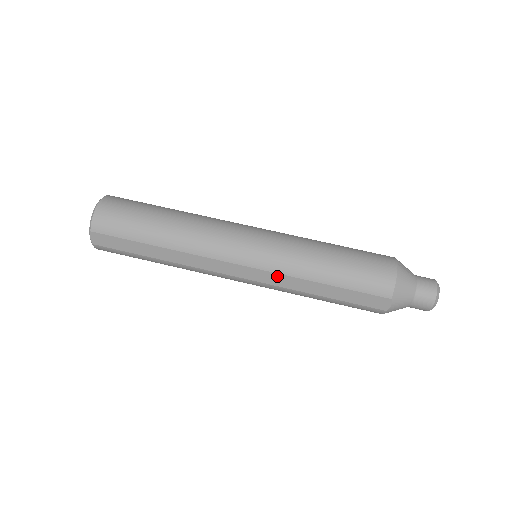
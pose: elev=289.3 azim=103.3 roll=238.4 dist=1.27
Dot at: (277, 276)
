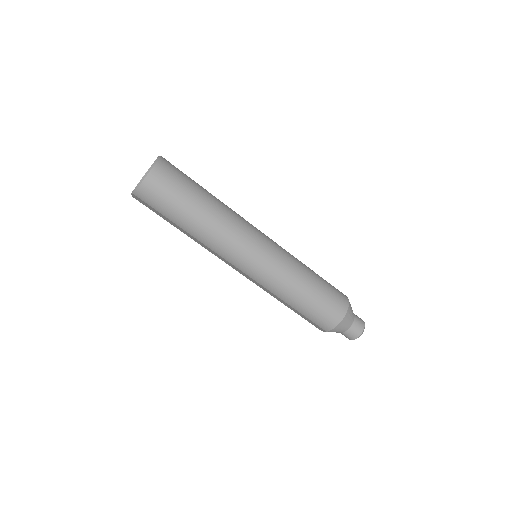
Dot at: (262, 286)
